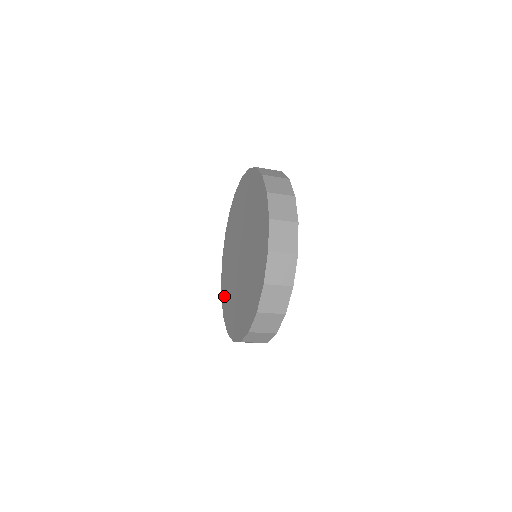
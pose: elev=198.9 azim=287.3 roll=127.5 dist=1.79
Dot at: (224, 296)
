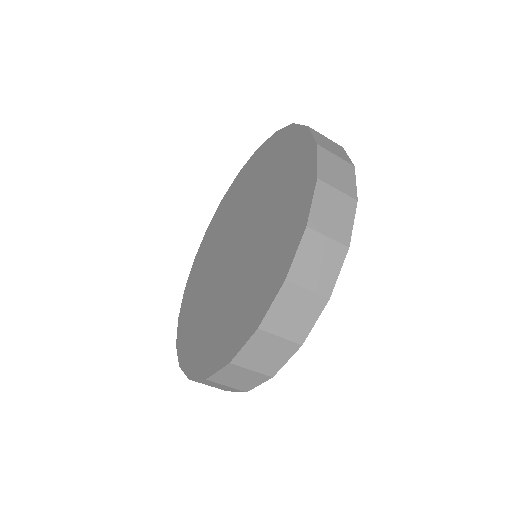
Dot at: (184, 332)
